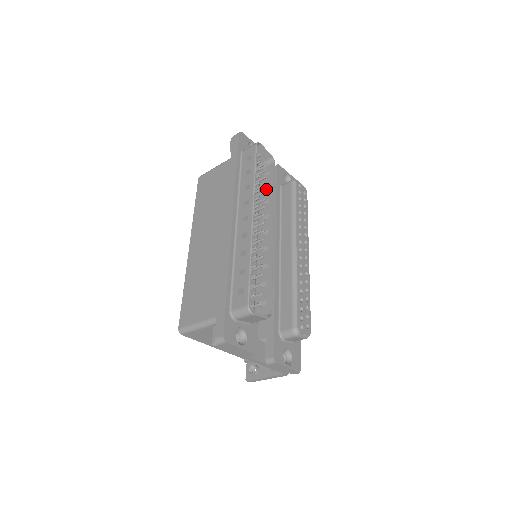
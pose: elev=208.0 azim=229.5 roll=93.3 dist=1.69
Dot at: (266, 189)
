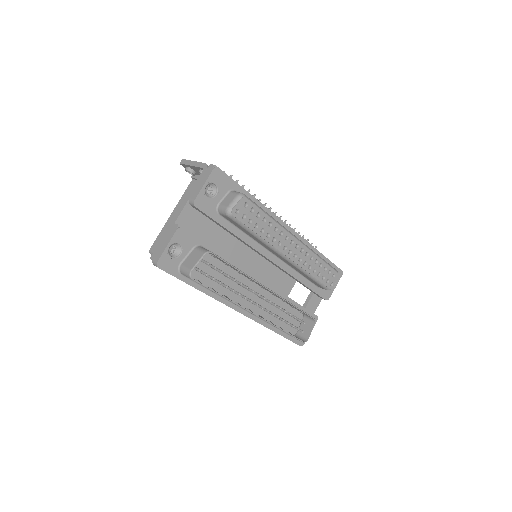
Dot at: occluded
